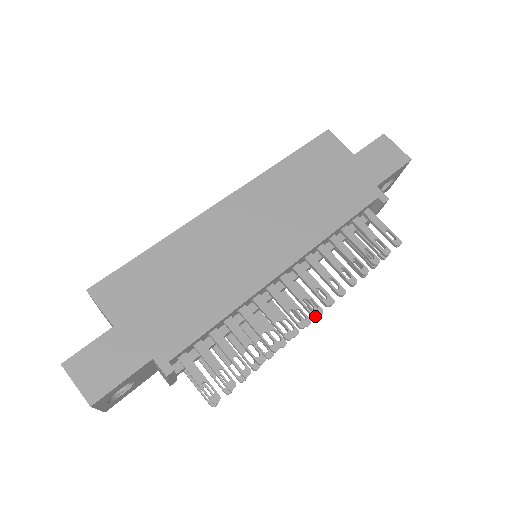
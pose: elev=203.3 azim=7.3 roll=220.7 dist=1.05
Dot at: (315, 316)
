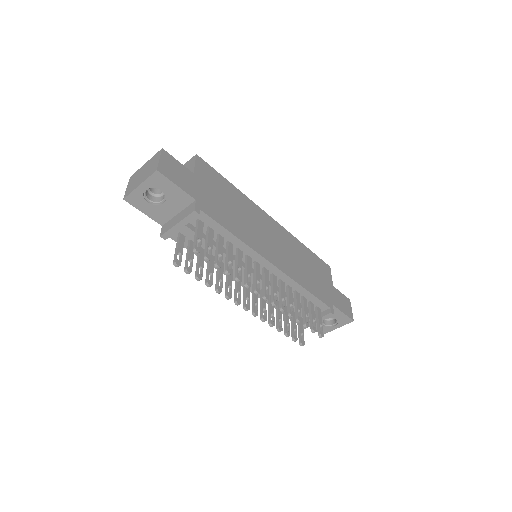
Dot at: (266, 297)
